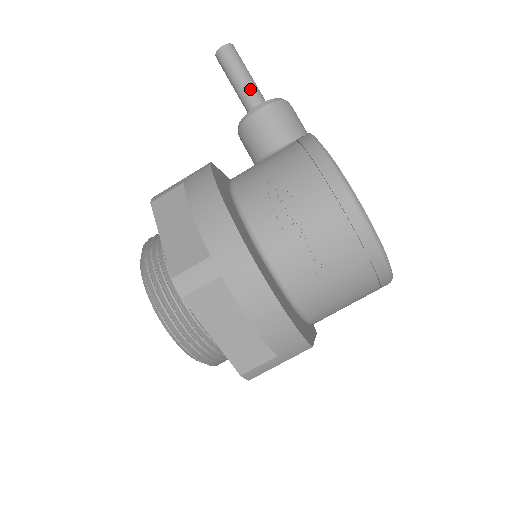
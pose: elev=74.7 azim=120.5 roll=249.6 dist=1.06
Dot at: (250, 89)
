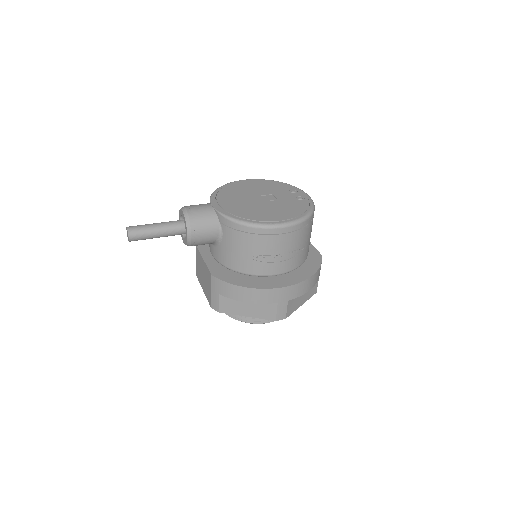
Dot at: (167, 231)
